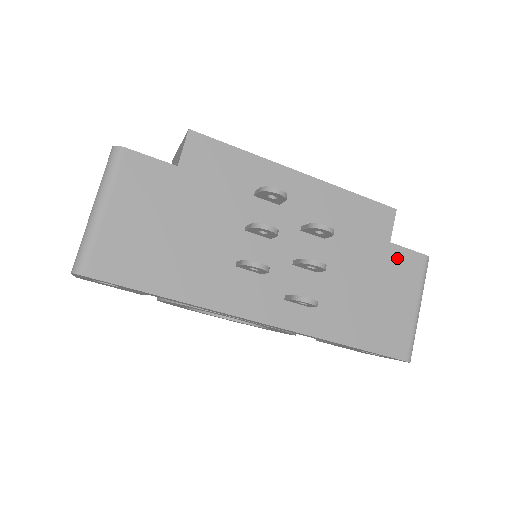
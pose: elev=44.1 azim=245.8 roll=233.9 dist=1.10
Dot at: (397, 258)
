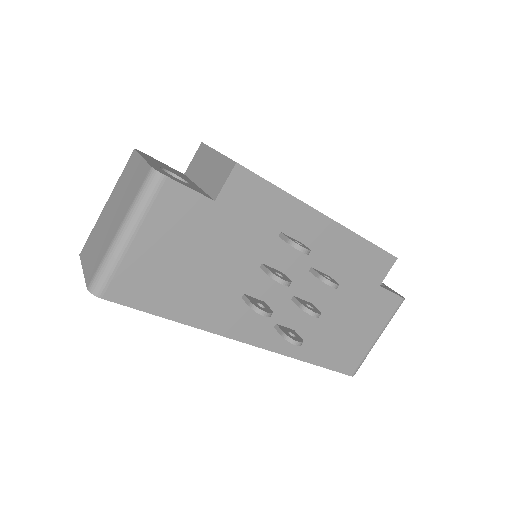
Dot at: (379, 299)
